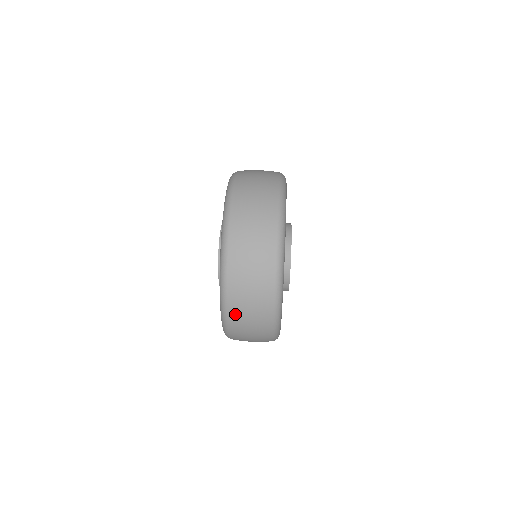
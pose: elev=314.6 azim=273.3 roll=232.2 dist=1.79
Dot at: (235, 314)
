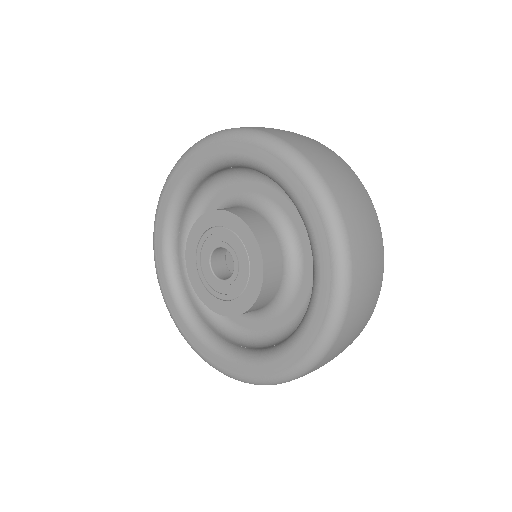
Dot at: (316, 159)
